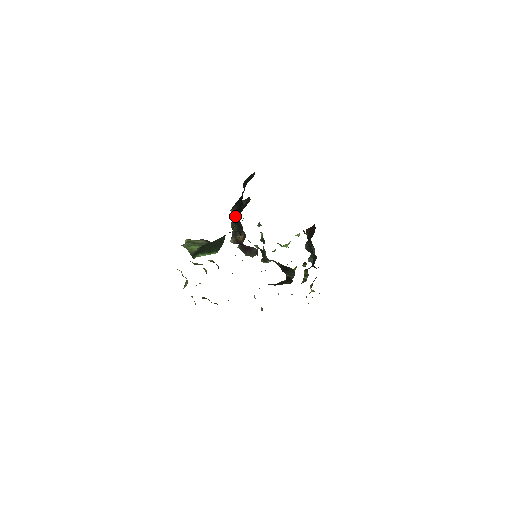
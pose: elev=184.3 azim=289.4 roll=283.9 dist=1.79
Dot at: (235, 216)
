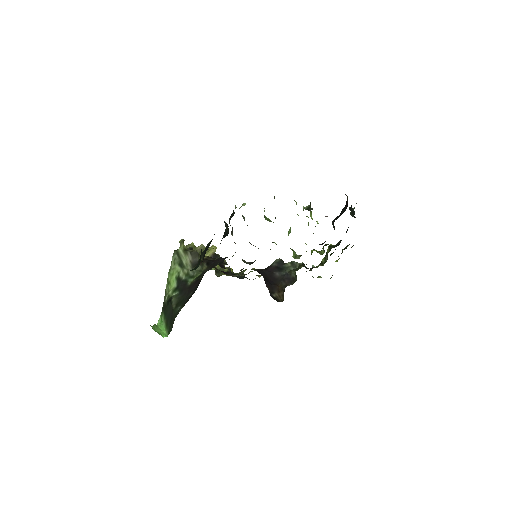
Dot at: occluded
